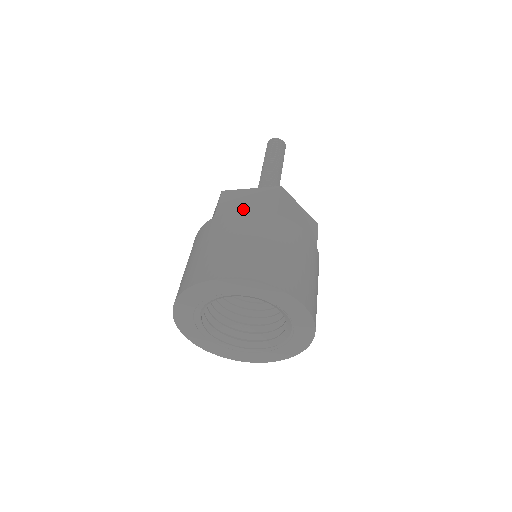
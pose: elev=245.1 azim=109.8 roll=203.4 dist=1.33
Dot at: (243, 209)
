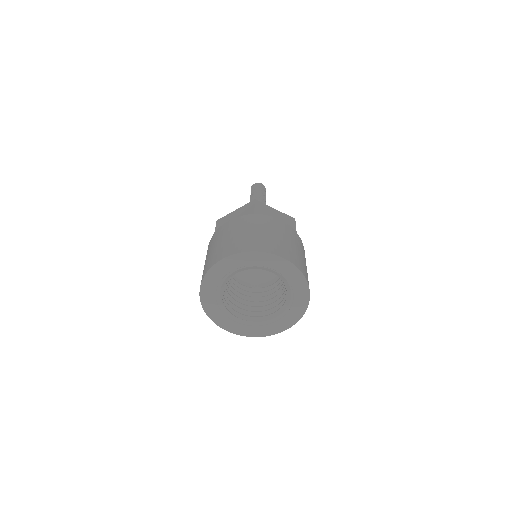
Dot at: occluded
